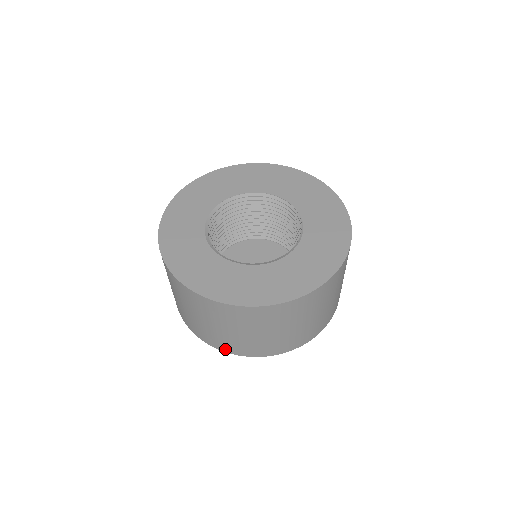
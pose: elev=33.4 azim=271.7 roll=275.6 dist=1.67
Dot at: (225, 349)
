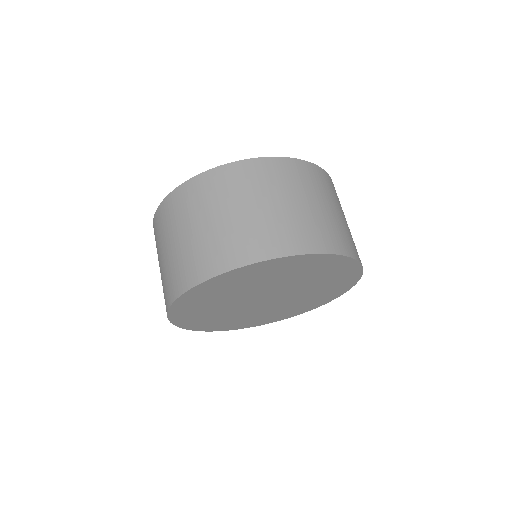
Dot at: (204, 274)
